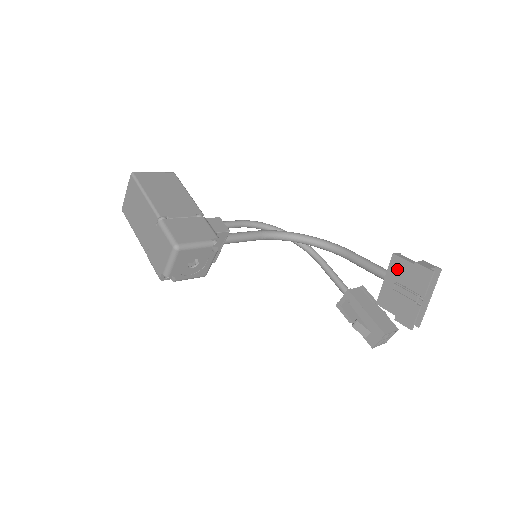
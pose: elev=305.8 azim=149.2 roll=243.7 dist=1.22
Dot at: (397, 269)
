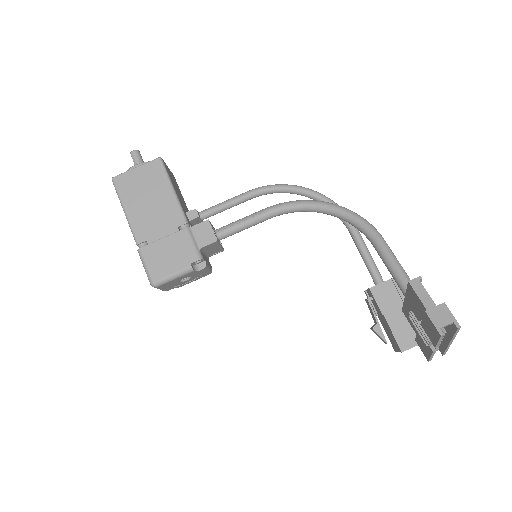
Dot at: (413, 299)
